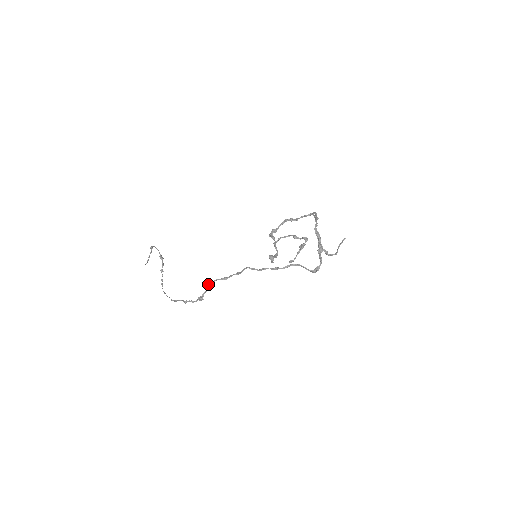
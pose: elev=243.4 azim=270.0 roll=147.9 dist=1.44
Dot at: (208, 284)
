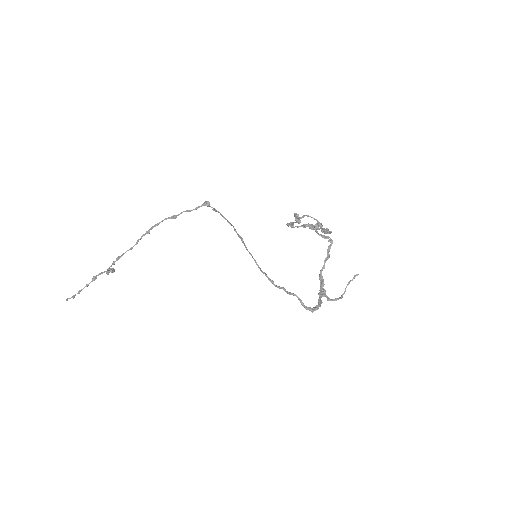
Dot at: (215, 209)
